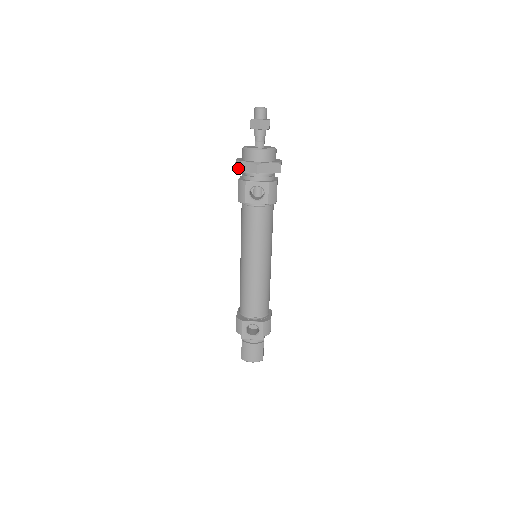
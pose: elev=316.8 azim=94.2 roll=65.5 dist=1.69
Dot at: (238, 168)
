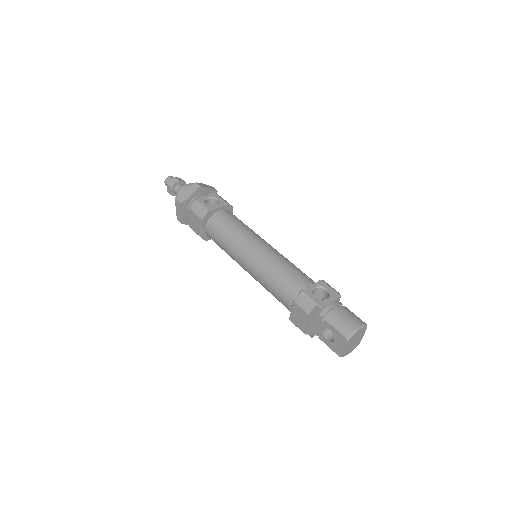
Dot at: (182, 199)
